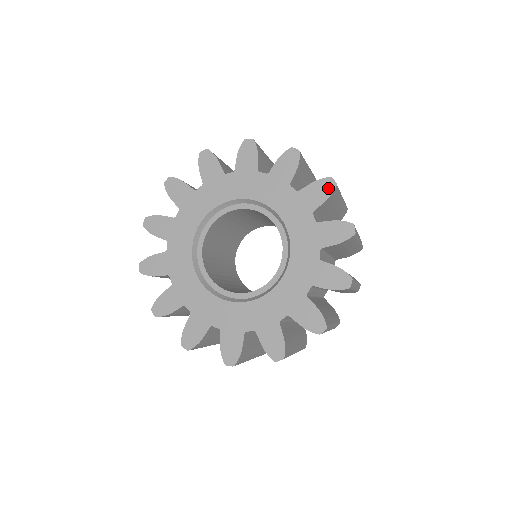
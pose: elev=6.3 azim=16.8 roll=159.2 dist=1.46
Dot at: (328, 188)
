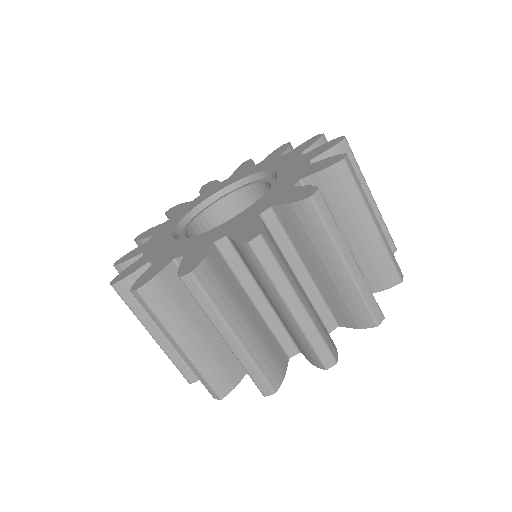
Dot at: (316, 138)
